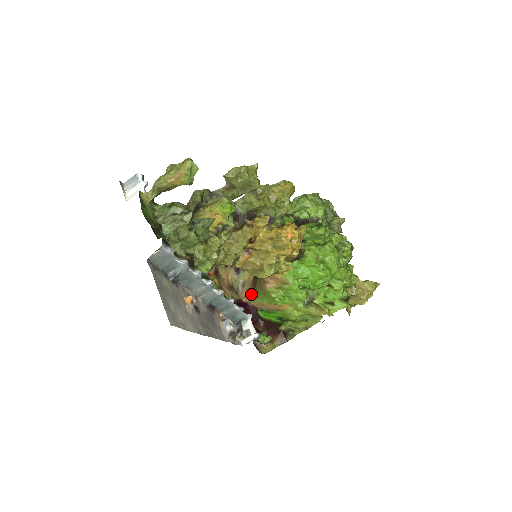
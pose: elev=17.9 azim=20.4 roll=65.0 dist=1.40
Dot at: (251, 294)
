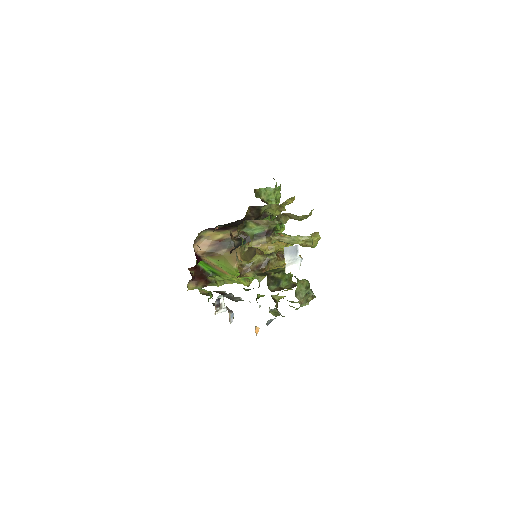
Dot at: (208, 252)
